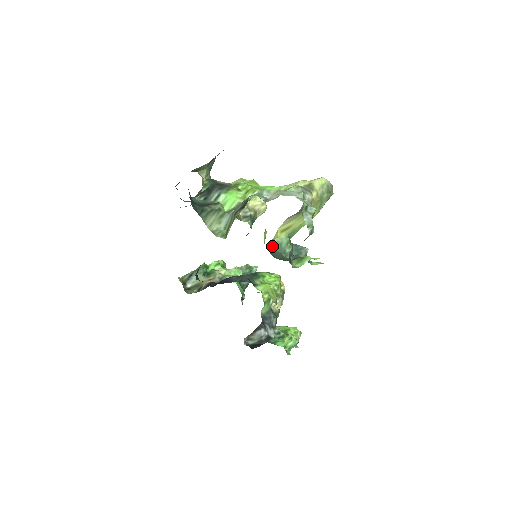
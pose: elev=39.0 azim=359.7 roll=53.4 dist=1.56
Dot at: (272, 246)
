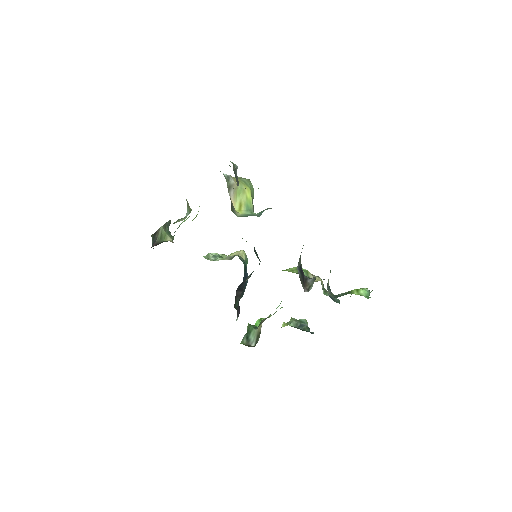
Dot at: occluded
